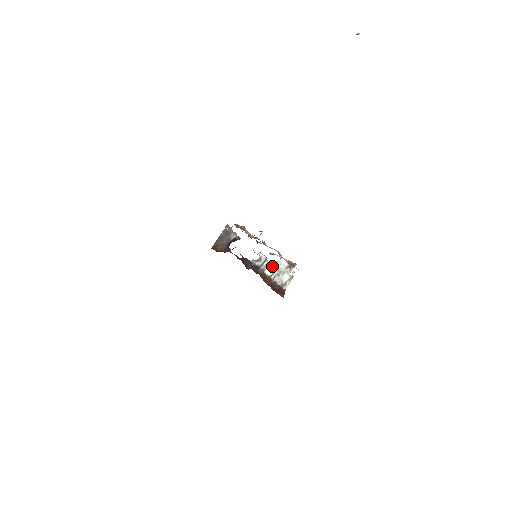
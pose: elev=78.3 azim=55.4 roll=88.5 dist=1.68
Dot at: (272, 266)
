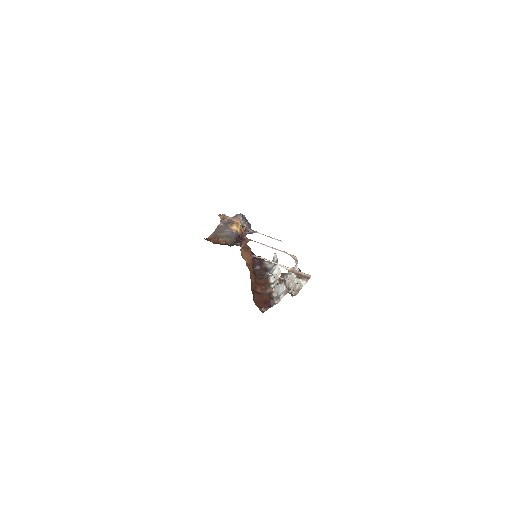
Dot at: (277, 272)
